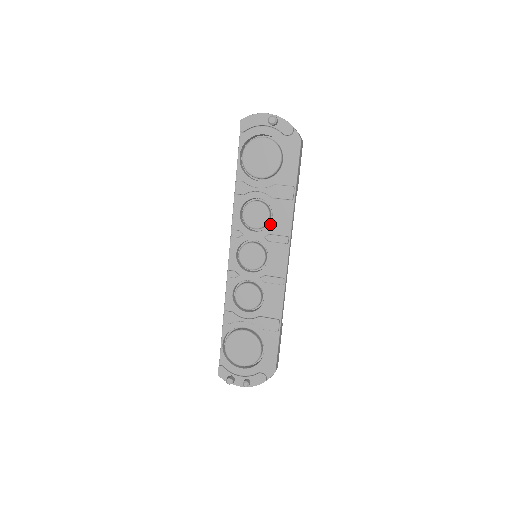
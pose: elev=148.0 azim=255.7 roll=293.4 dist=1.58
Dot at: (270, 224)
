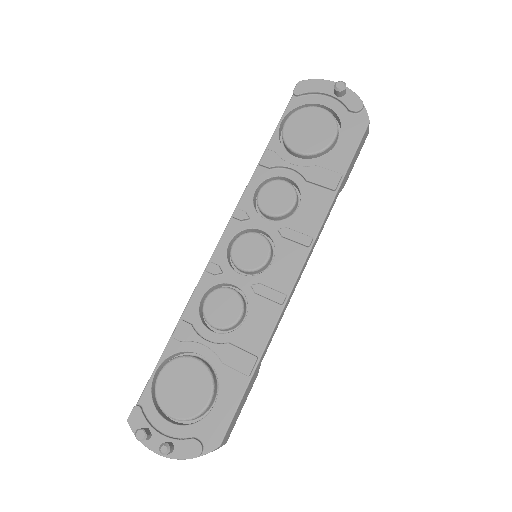
Dot at: (292, 215)
